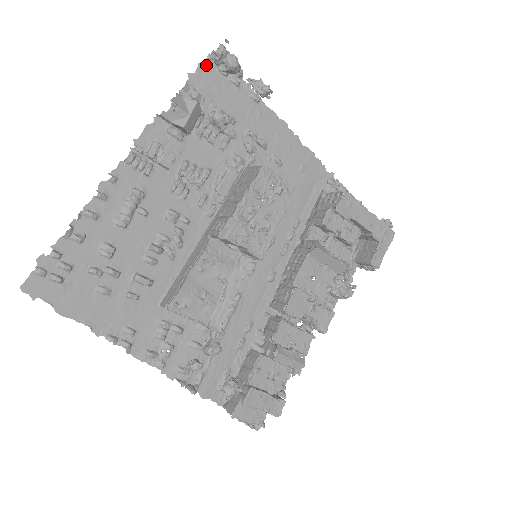
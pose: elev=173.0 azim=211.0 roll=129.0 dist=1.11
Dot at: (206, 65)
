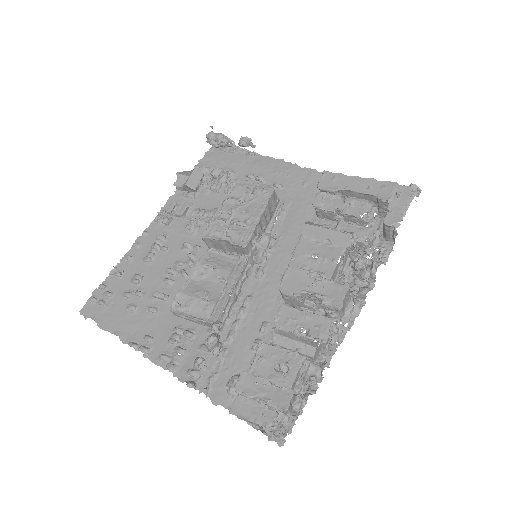
Dot at: (211, 151)
